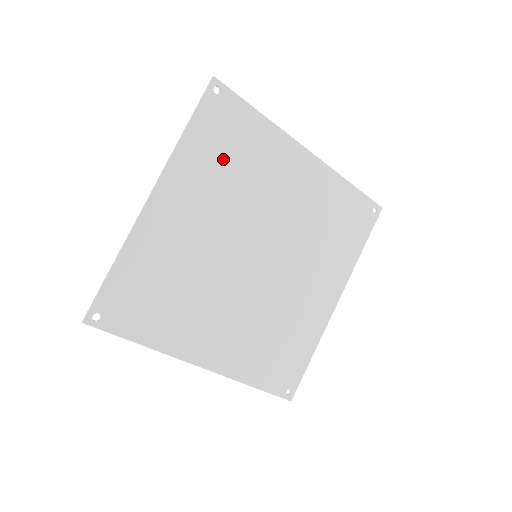
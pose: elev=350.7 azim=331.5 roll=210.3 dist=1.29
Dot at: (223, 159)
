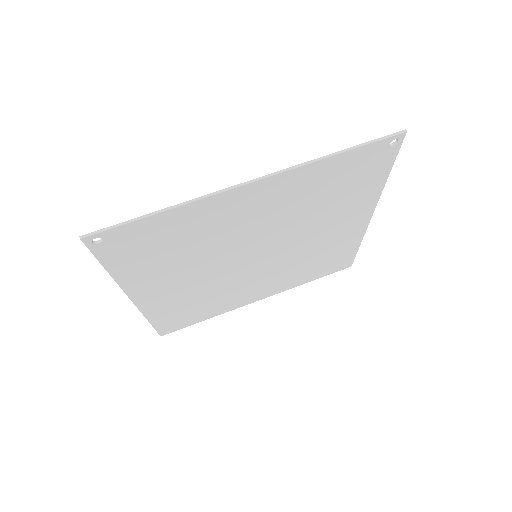
Dot at: (327, 189)
